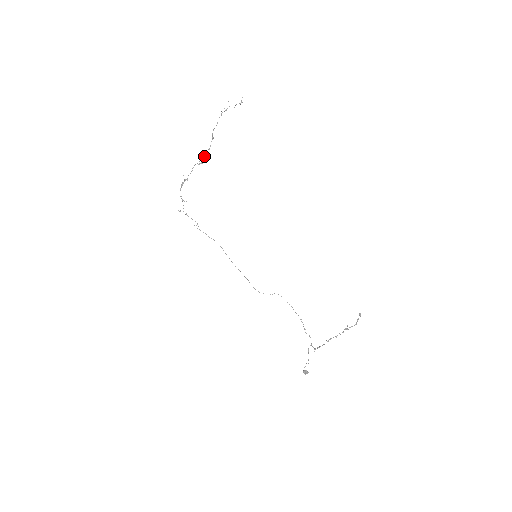
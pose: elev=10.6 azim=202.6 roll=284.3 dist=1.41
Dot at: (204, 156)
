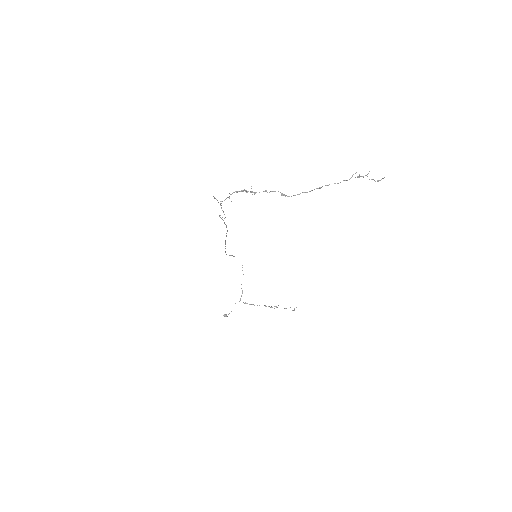
Dot at: (295, 195)
